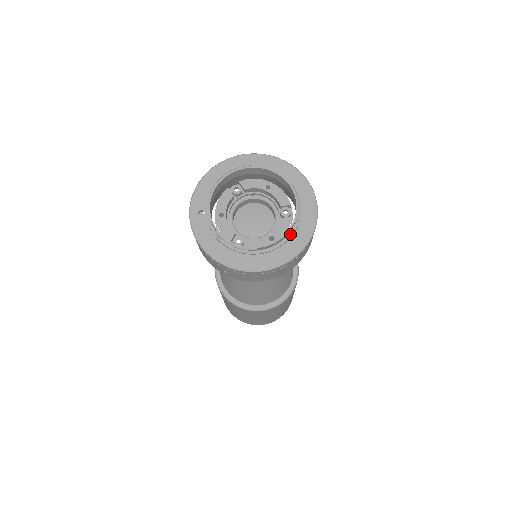
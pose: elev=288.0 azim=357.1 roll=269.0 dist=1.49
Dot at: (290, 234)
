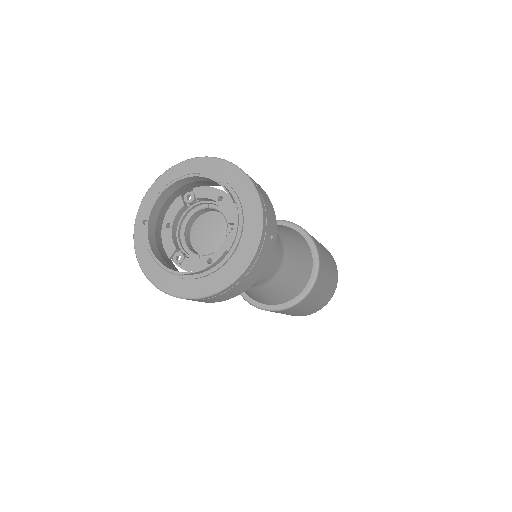
Dot at: (223, 261)
